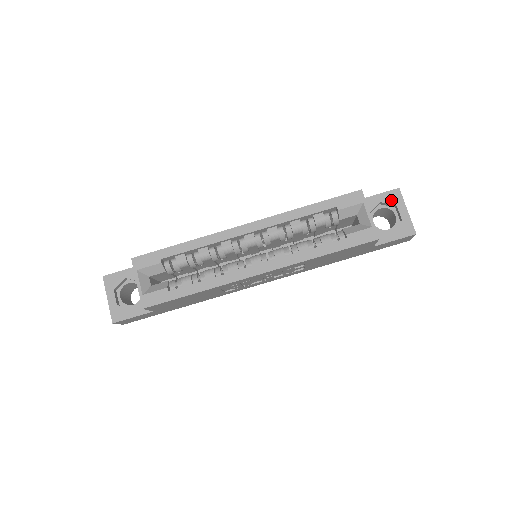
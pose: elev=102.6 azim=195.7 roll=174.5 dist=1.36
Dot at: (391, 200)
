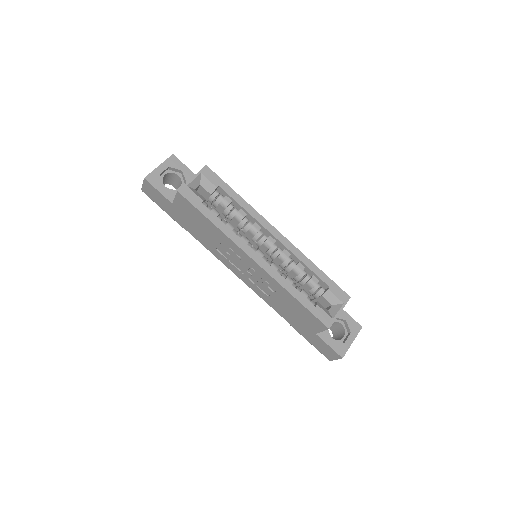
Dot at: (352, 326)
